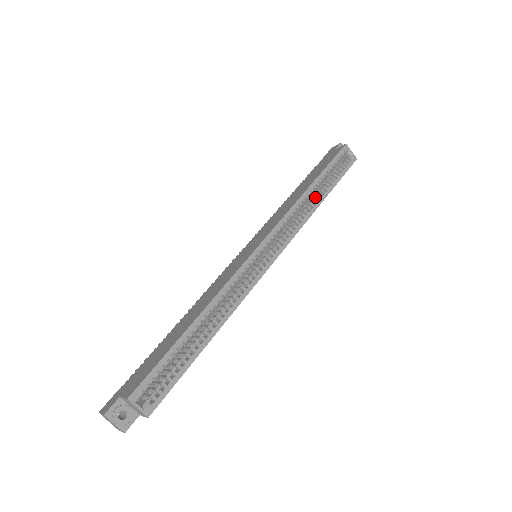
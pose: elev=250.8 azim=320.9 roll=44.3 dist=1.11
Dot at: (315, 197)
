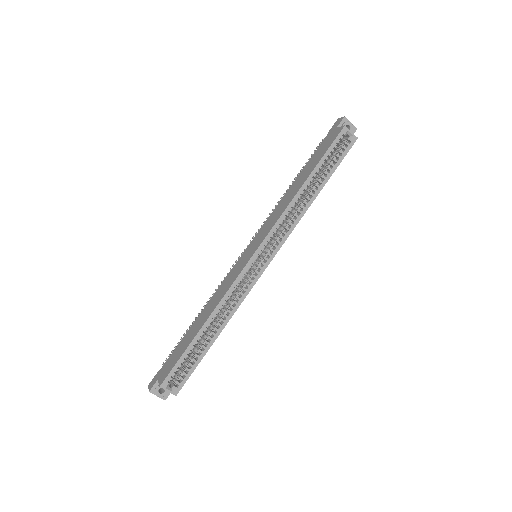
Dot at: (309, 193)
